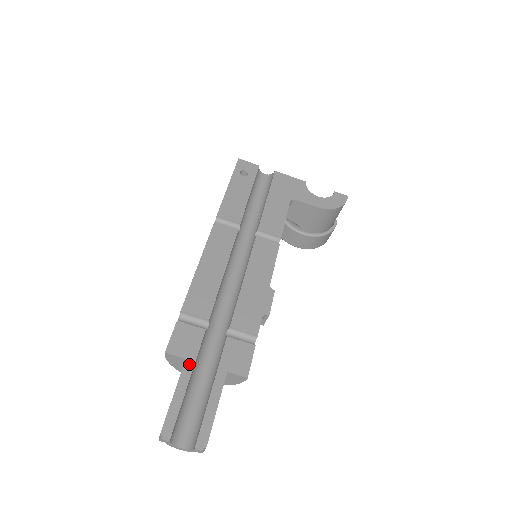
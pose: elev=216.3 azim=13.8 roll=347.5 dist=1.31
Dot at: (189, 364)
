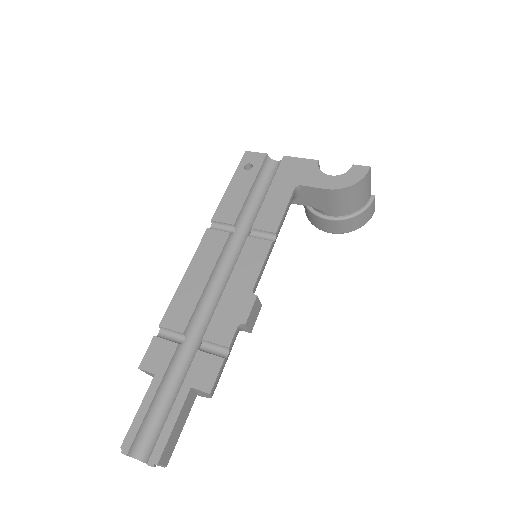
Dot at: (157, 380)
